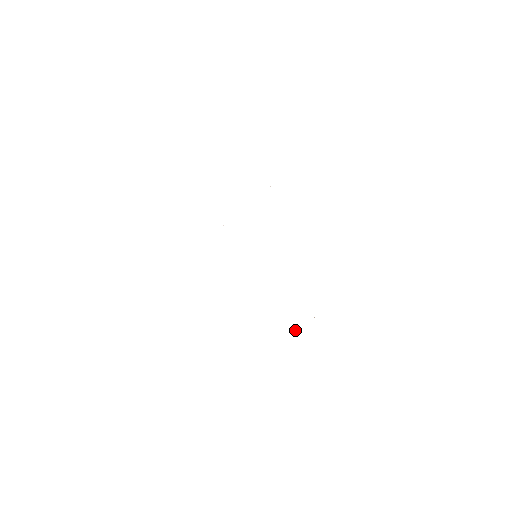
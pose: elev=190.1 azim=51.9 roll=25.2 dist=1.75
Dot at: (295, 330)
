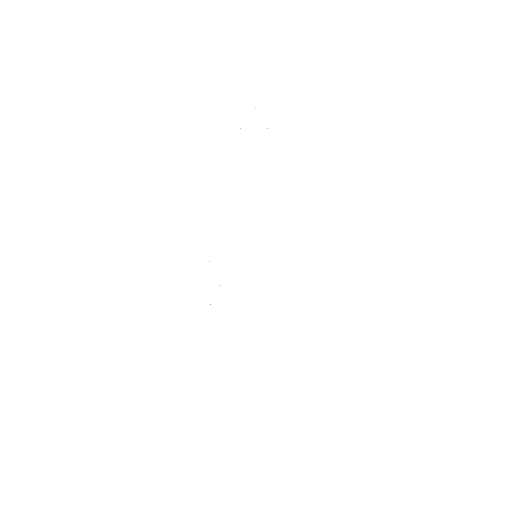
Dot at: occluded
